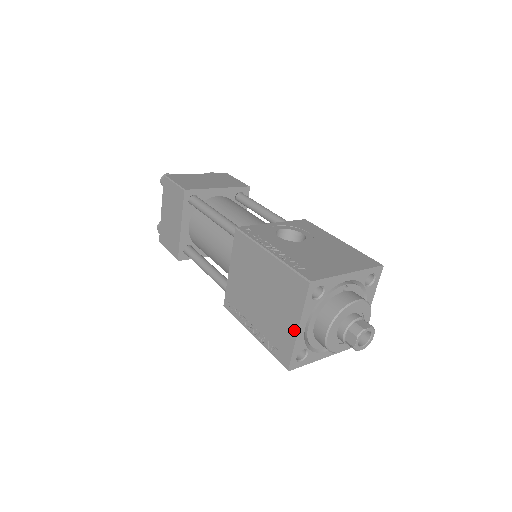
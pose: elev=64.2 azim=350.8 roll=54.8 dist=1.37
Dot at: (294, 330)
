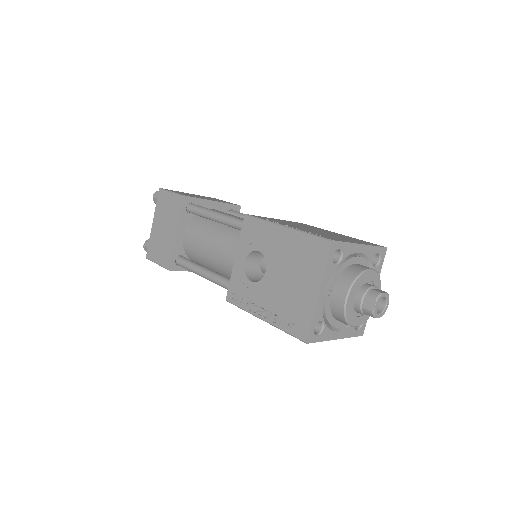
Dot at: occluded
